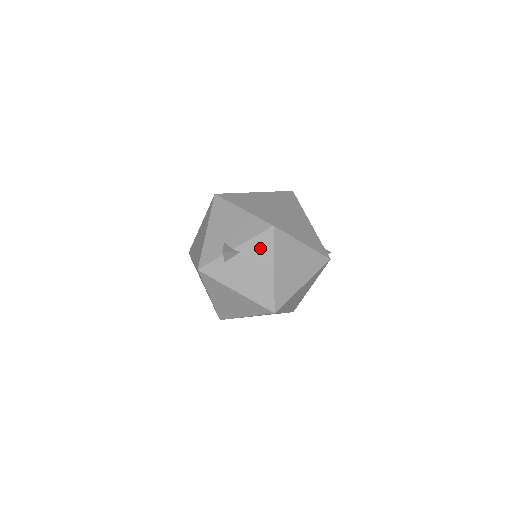
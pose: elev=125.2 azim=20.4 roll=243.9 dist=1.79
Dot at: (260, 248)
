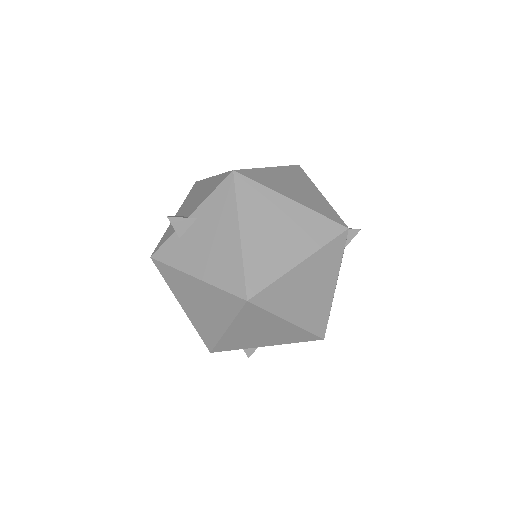
Dot at: (219, 206)
